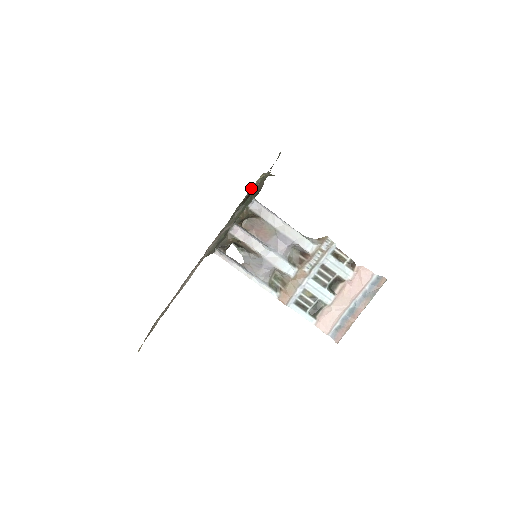
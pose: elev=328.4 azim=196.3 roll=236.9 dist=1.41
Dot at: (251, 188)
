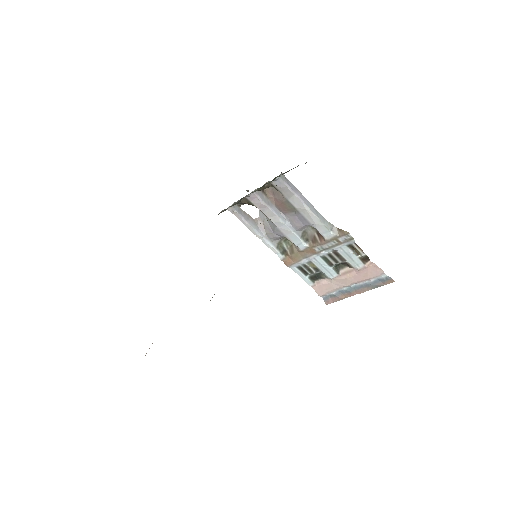
Dot at: occluded
